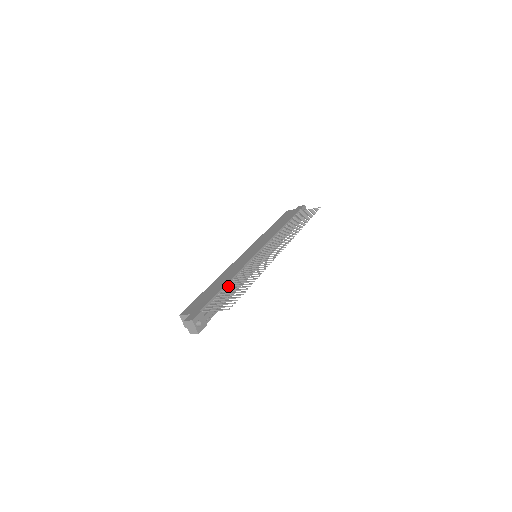
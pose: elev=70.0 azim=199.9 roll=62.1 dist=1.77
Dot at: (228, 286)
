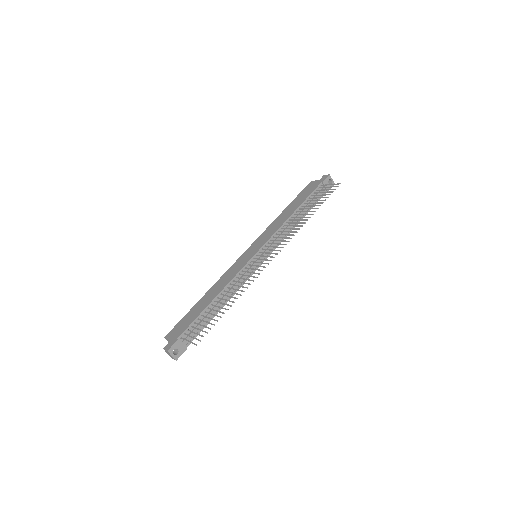
Dot at: (212, 305)
